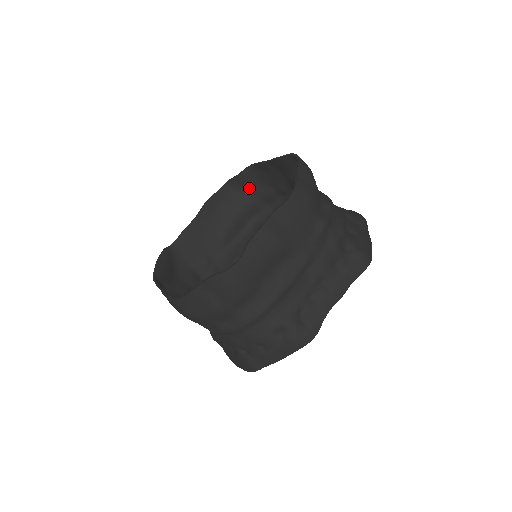
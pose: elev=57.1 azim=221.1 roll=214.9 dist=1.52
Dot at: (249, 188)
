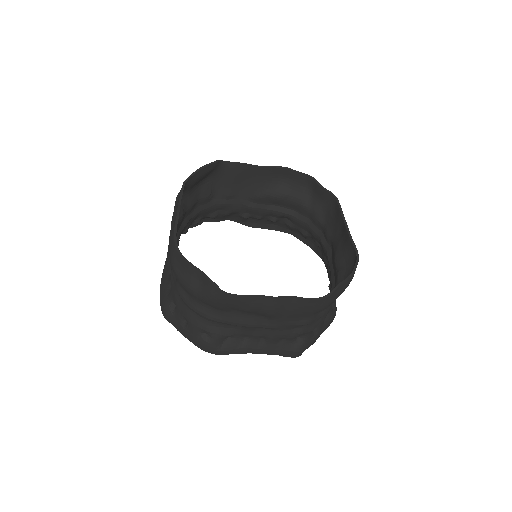
Dot at: (315, 198)
